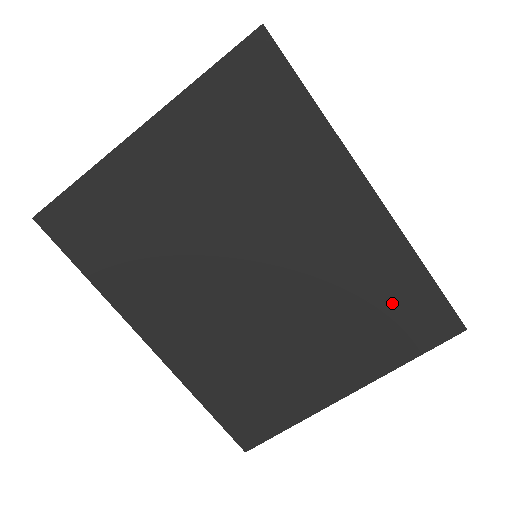
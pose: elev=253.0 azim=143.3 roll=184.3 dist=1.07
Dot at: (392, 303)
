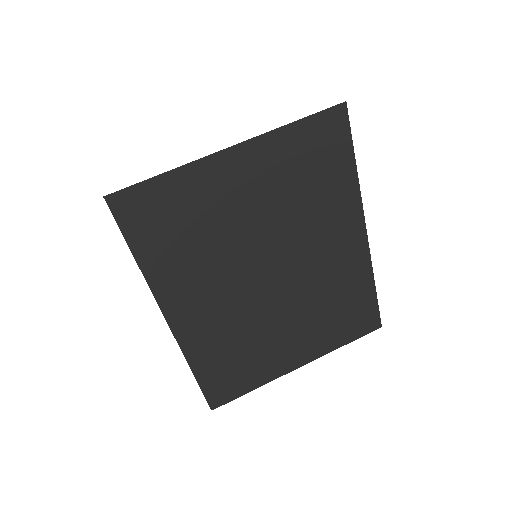
Dot at: (349, 306)
